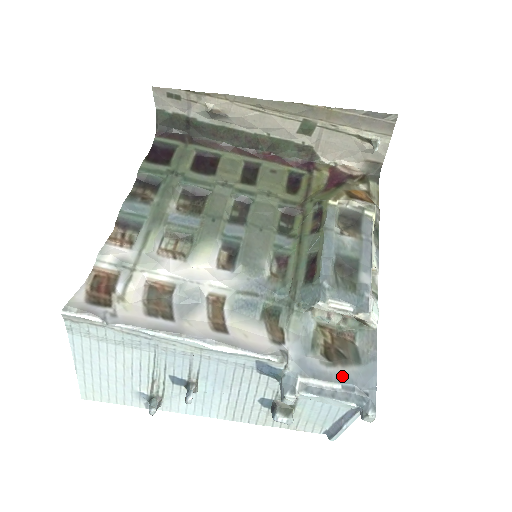
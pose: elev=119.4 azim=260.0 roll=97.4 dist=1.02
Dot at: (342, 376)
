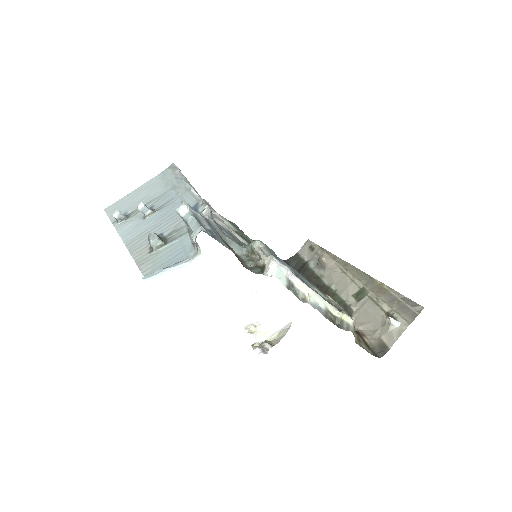
Dot at: (217, 234)
